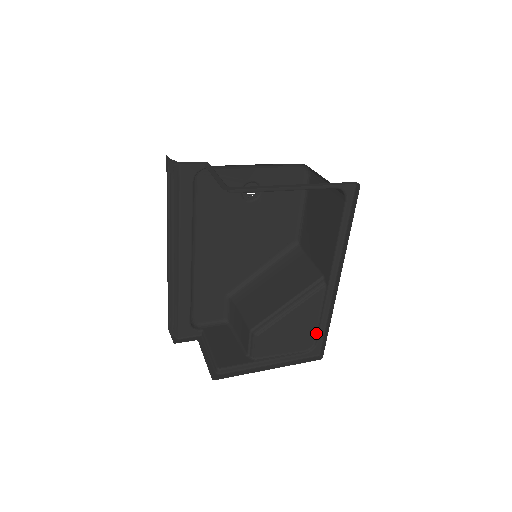
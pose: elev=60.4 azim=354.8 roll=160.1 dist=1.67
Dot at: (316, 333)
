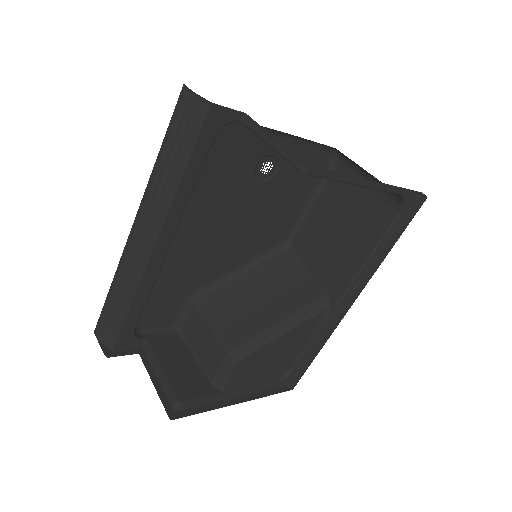
Dot at: (296, 359)
